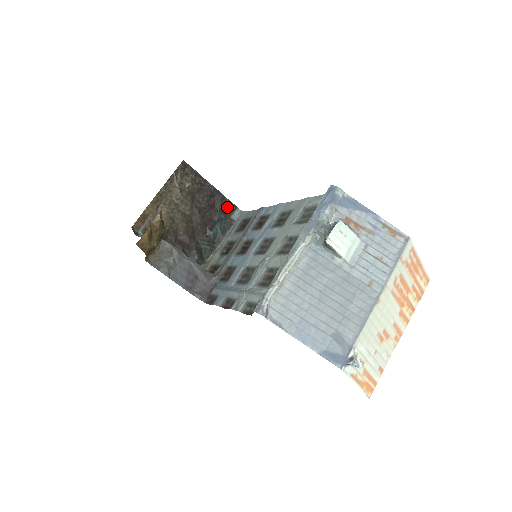
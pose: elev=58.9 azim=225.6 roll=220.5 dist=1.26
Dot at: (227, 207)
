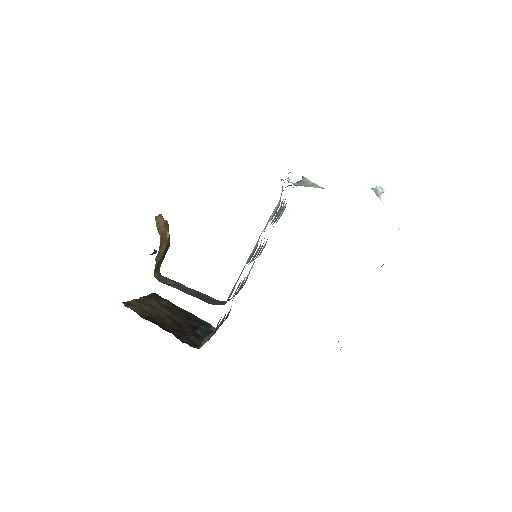
Dot at: (204, 323)
